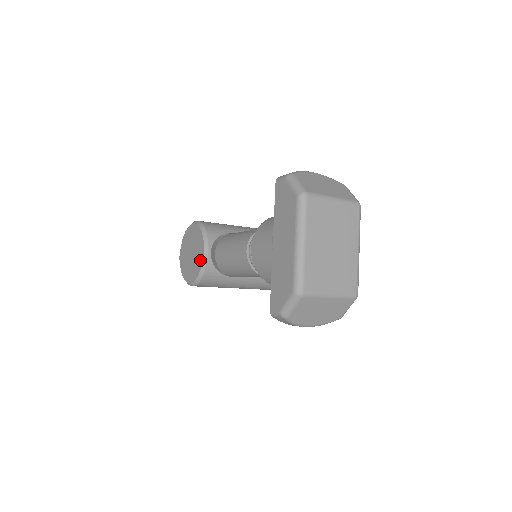
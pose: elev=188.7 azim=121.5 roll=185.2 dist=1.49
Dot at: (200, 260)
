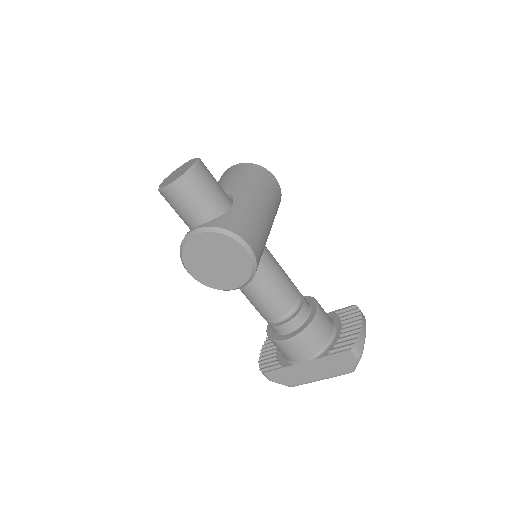
Dot at: (226, 286)
